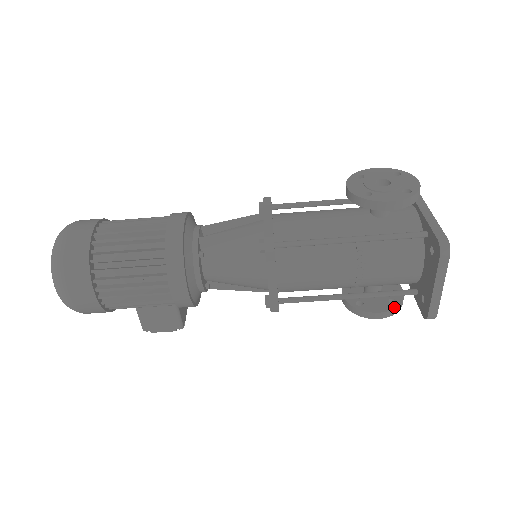
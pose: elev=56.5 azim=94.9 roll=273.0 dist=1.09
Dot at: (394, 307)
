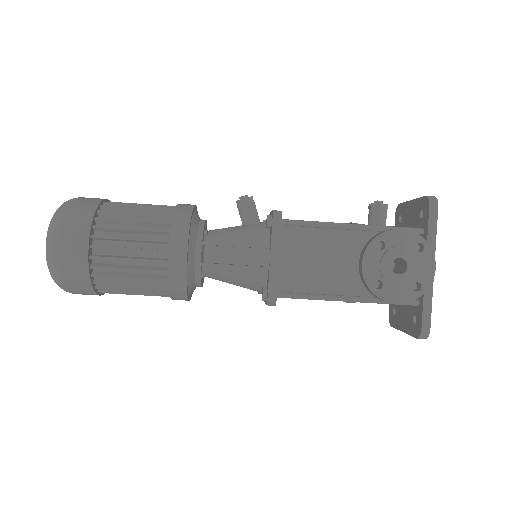
Dot at: occluded
